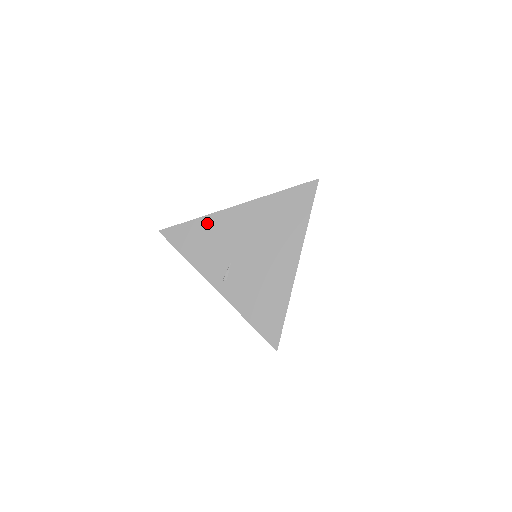
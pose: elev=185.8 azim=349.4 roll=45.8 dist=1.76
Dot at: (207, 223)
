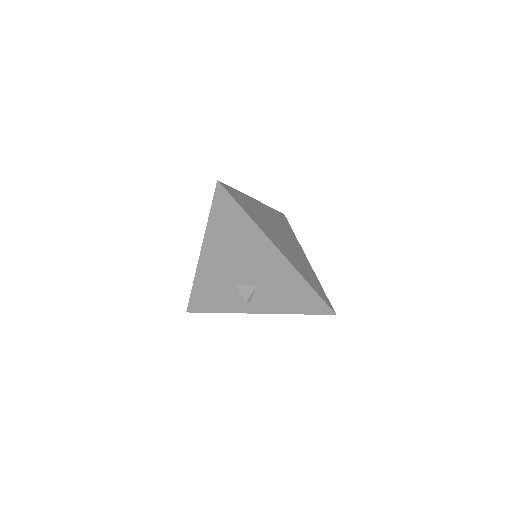
Dot at: (247, 199)
